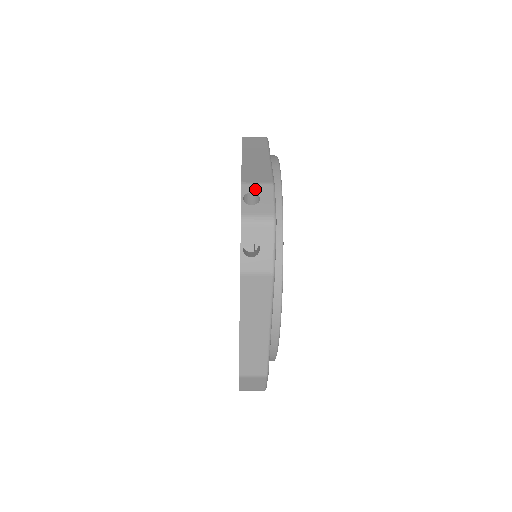
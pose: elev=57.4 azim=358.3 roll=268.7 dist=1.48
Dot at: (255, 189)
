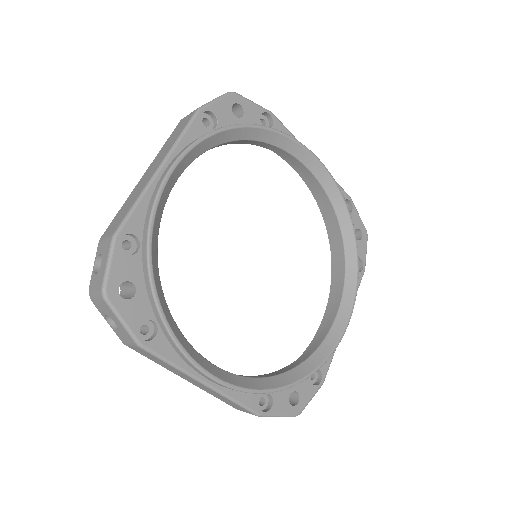
Dot at: (102, 248)
